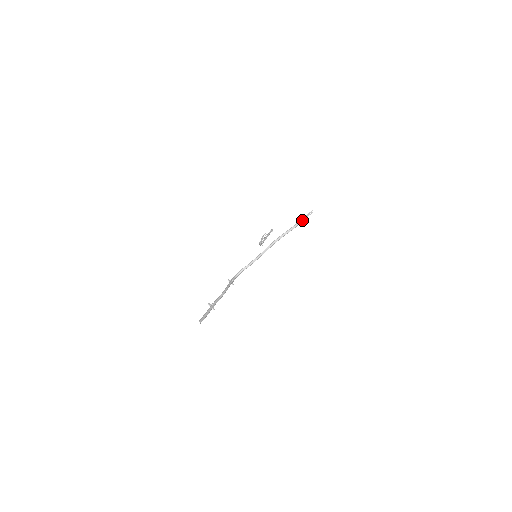
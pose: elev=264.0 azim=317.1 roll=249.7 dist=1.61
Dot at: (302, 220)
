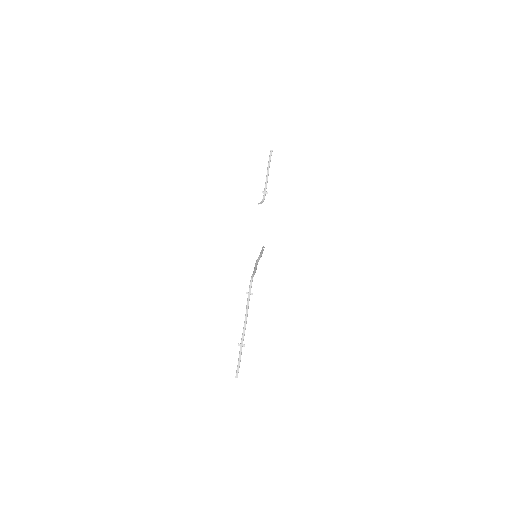
Dot at: (262, 252)
